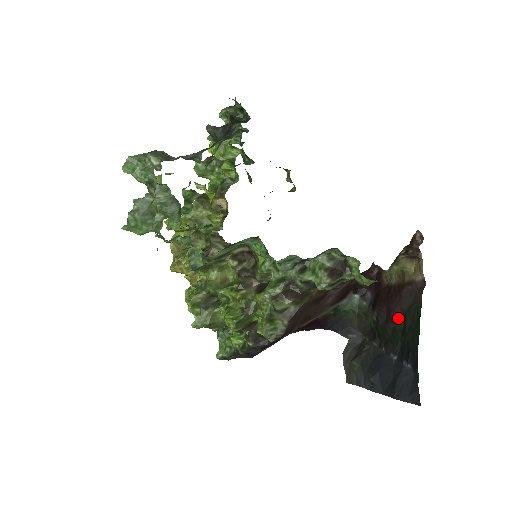
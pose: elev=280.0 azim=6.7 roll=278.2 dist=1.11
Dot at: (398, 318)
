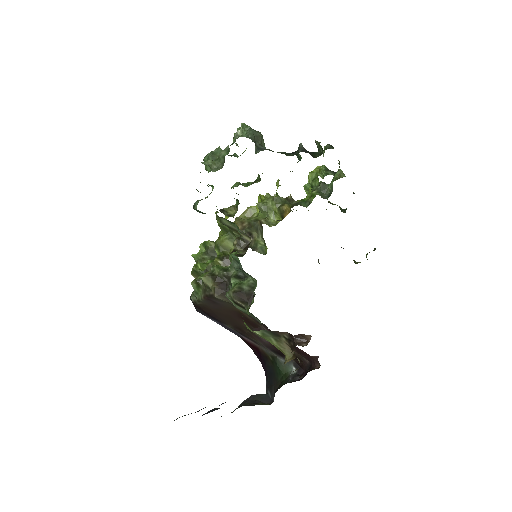
Dot at: occluded
